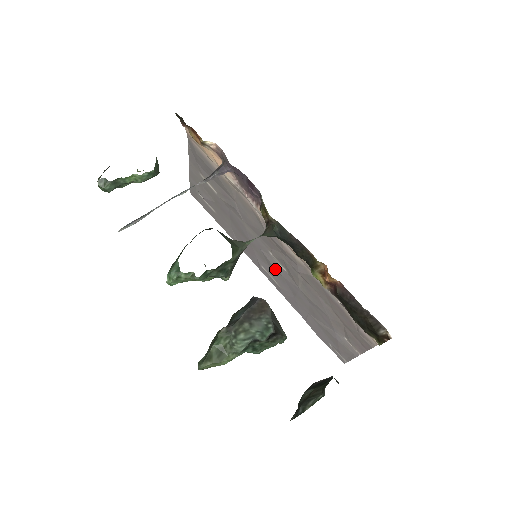
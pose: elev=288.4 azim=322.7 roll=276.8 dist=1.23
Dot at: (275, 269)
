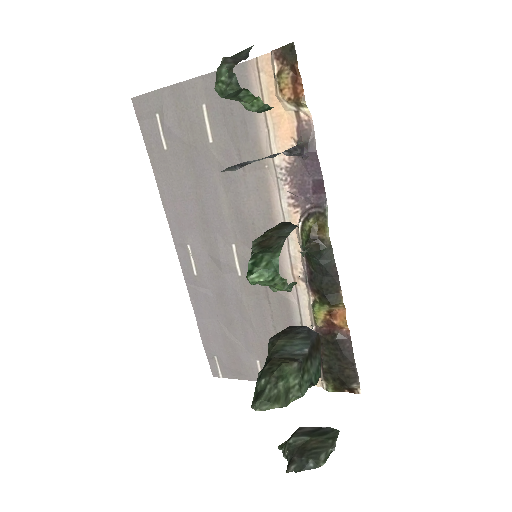
Dot at: (219, 262)
